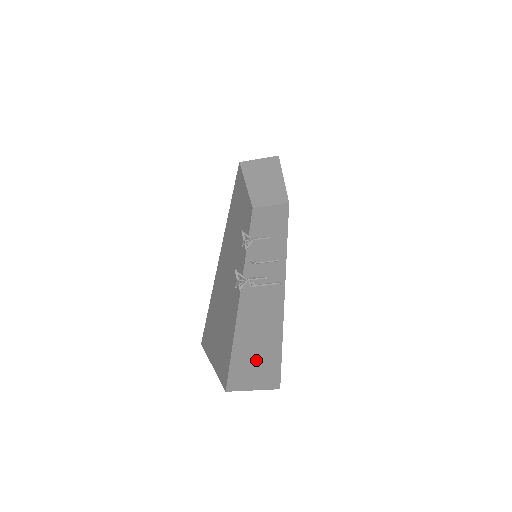
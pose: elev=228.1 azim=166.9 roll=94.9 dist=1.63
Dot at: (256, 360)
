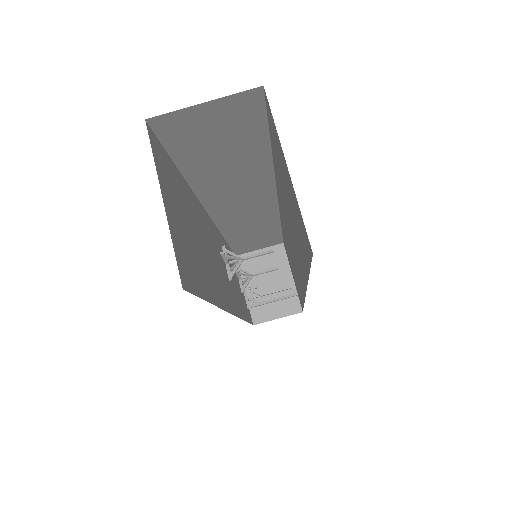
Dot at: occluded
